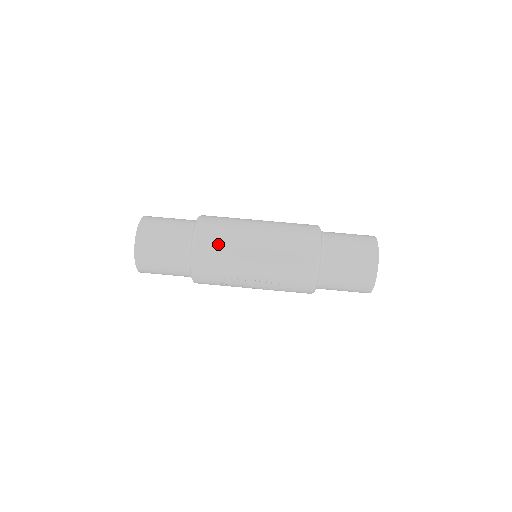
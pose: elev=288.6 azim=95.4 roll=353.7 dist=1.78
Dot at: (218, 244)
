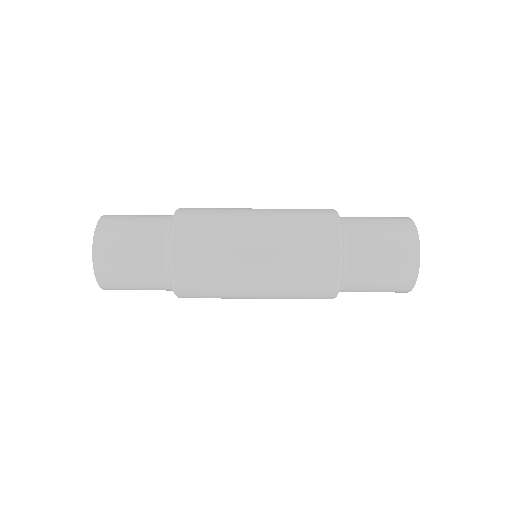
Dot at: (205, 270)
